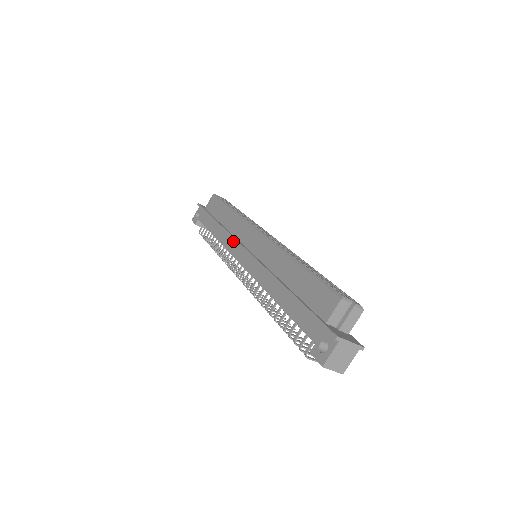
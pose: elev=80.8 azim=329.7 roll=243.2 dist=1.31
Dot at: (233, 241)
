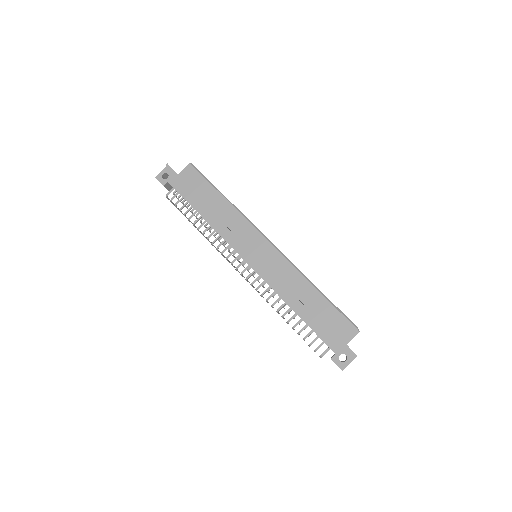
Dot at: (233, 235)
